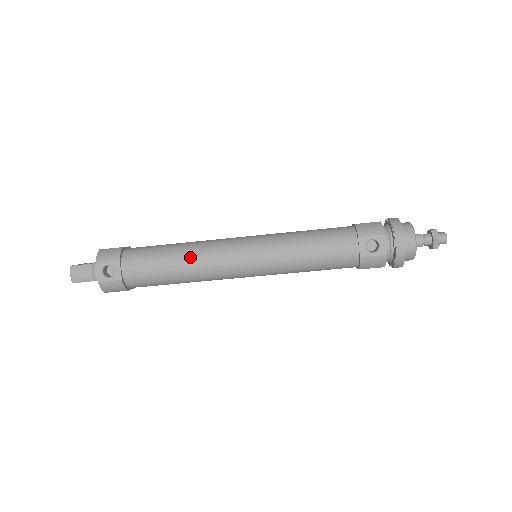
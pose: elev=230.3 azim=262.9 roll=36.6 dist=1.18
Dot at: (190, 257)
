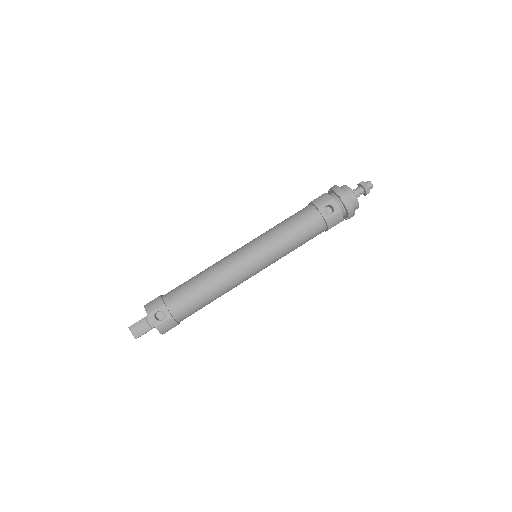
Dot at: (213, 277)
